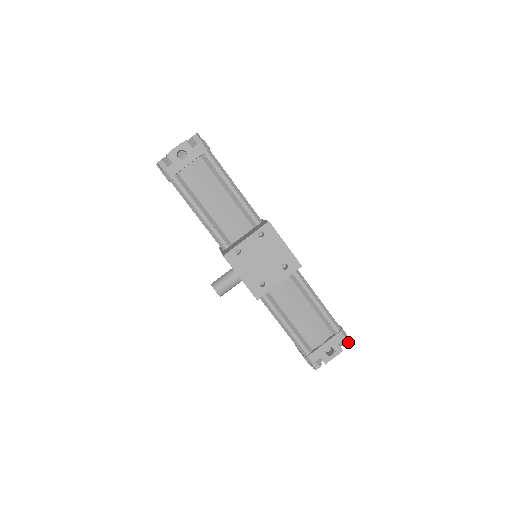
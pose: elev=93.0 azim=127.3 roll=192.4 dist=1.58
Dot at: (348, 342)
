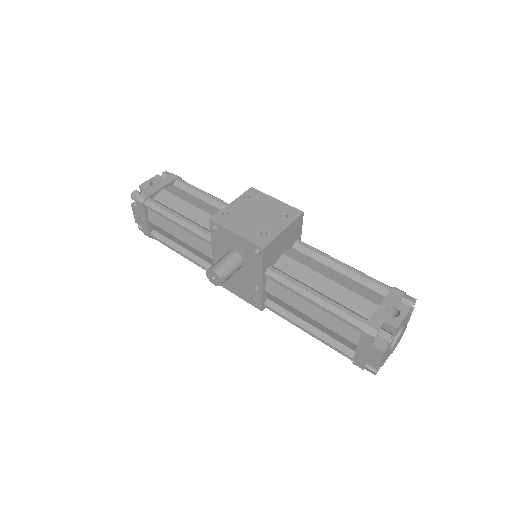
Dot at: (412, 299)
